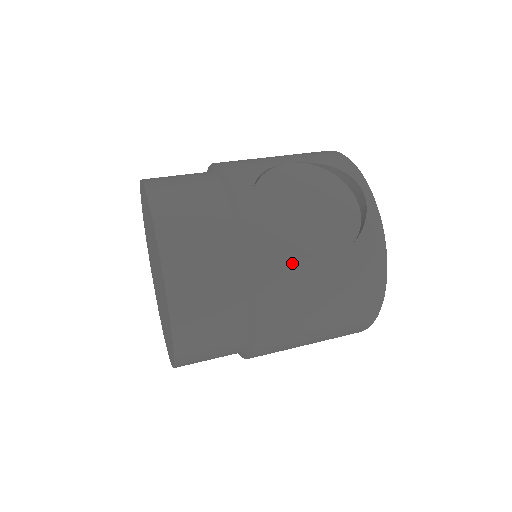
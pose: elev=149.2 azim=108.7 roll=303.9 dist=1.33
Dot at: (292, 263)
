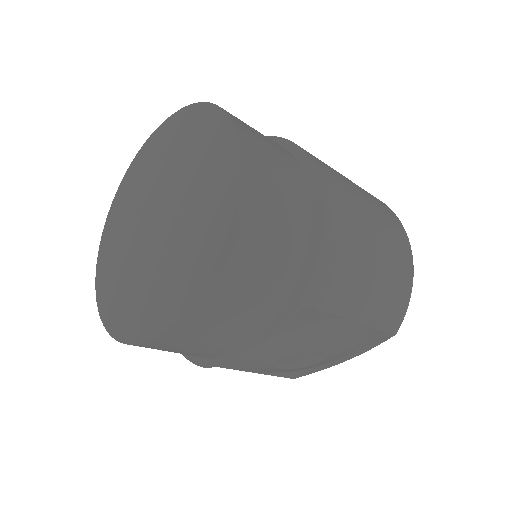
Dot at: occluded
